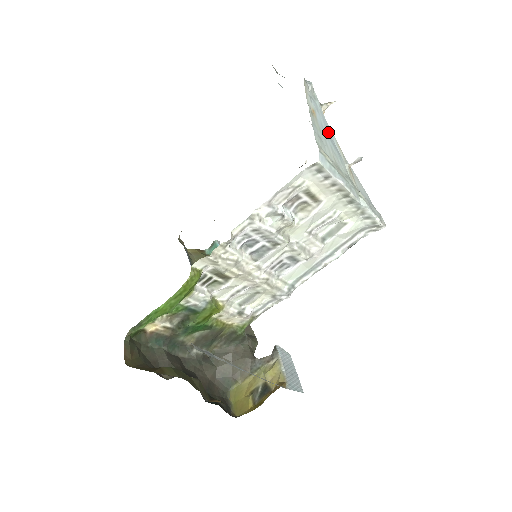
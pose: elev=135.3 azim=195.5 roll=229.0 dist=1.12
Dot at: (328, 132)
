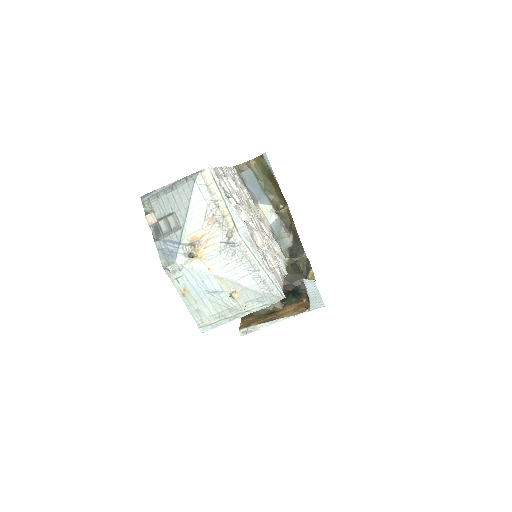
Dot at: (203, 286)
